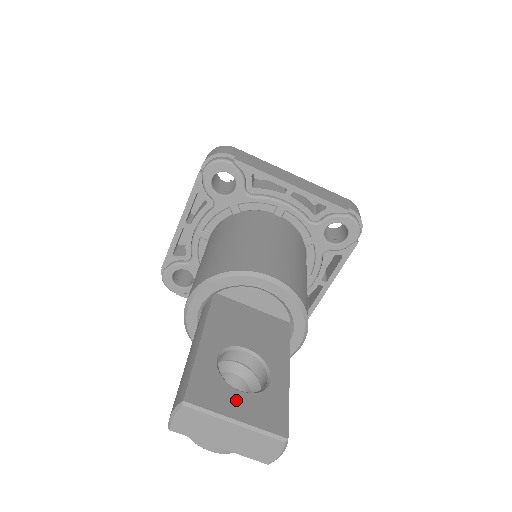
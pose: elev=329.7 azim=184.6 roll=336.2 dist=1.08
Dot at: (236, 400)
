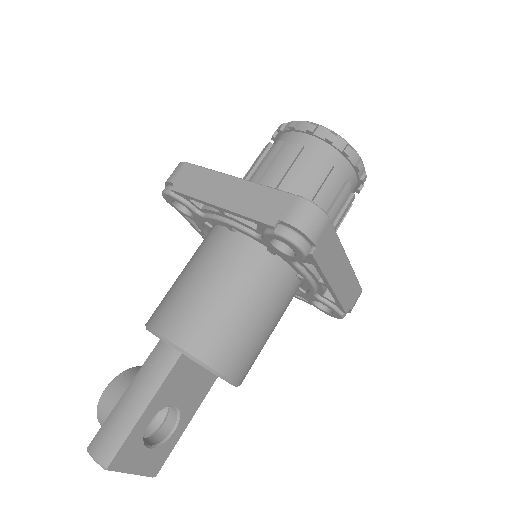
Dot at: (141, 457)
